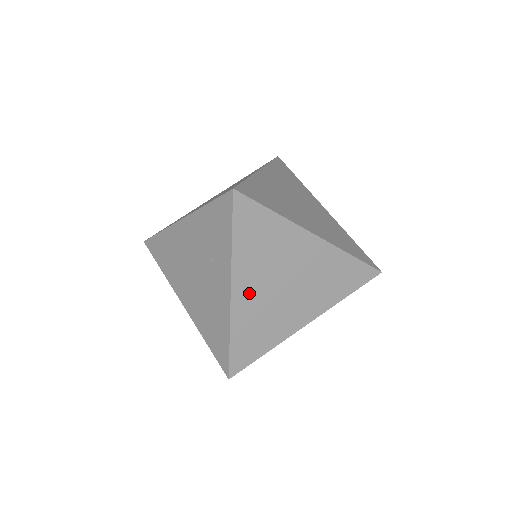
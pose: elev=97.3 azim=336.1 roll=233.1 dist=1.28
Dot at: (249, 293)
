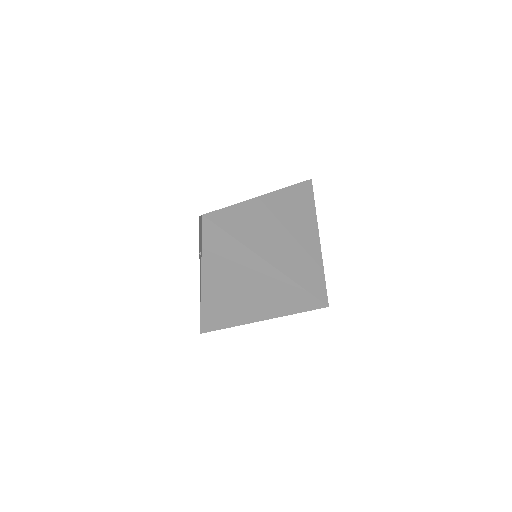
Dot at: (214, 285)
